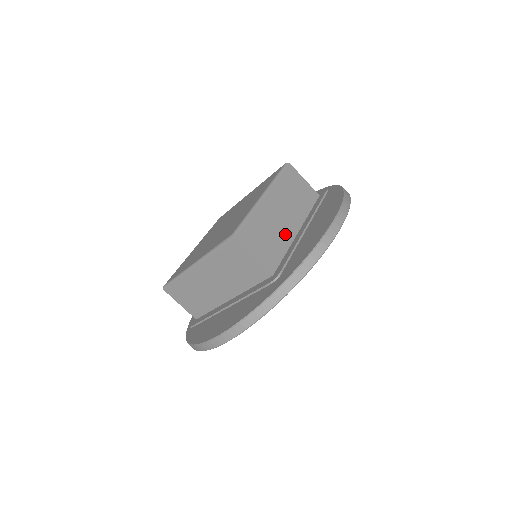
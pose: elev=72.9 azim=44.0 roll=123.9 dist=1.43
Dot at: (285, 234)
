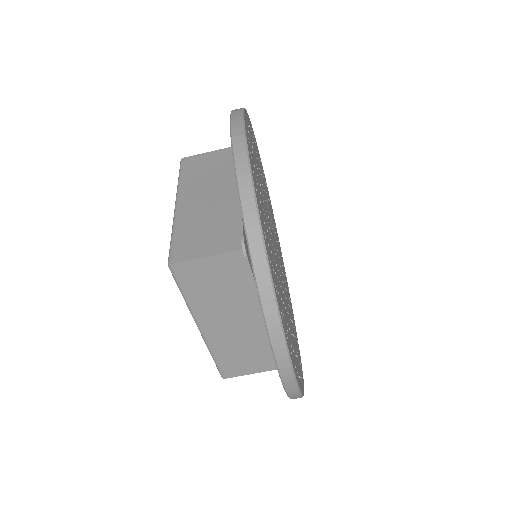
Dot at: (226, 206)
